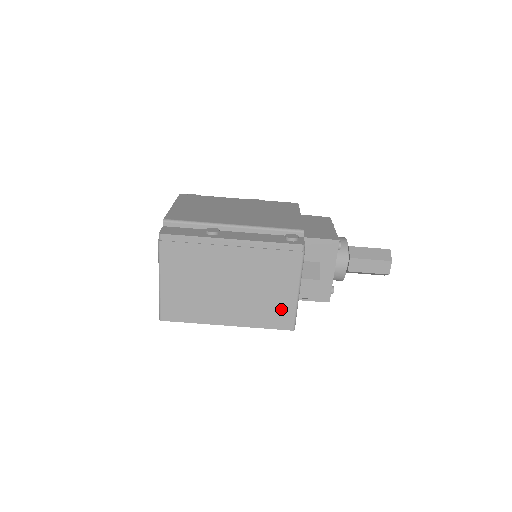
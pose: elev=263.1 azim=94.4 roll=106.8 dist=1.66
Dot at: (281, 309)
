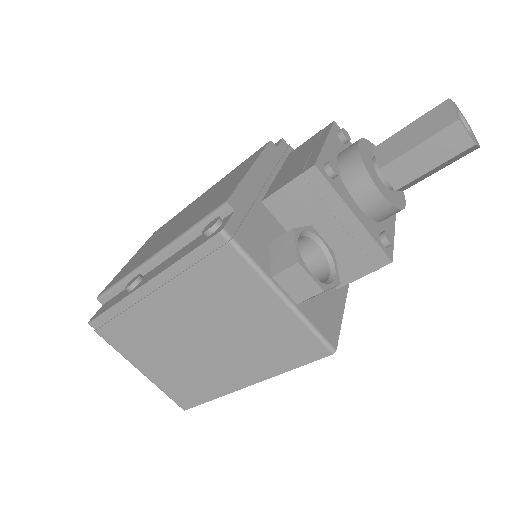
Dot at: (286, 334)
